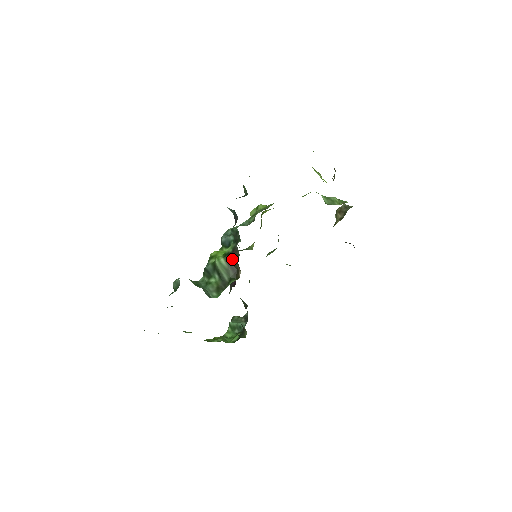
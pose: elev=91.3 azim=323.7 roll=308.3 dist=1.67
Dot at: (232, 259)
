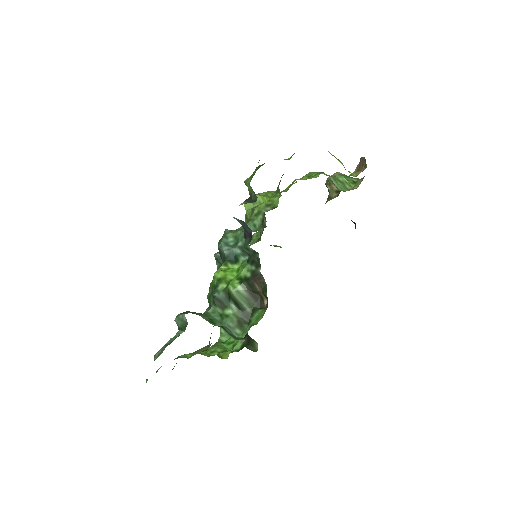
Dot at: (253, 286)
